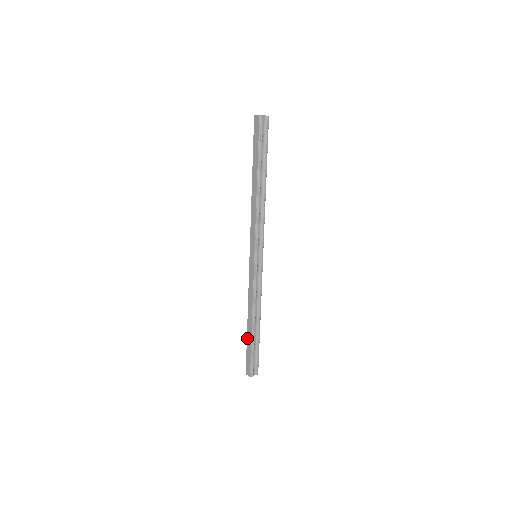
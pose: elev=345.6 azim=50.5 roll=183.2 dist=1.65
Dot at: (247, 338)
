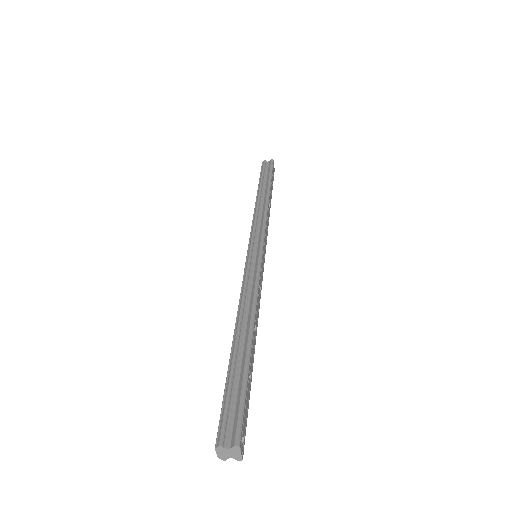
Dot at: occluded
